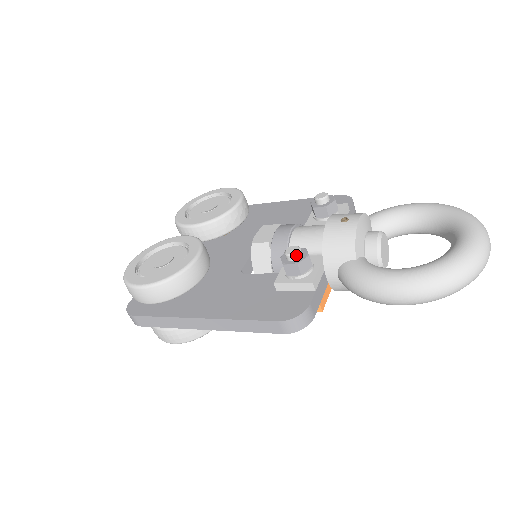
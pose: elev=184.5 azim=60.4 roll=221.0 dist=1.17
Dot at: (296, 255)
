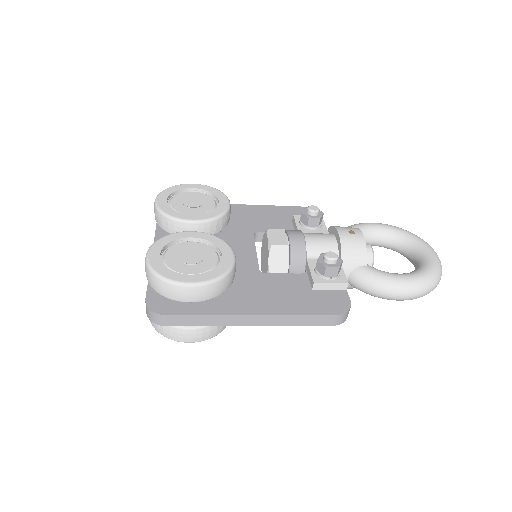
Dot at: (337, 260)
